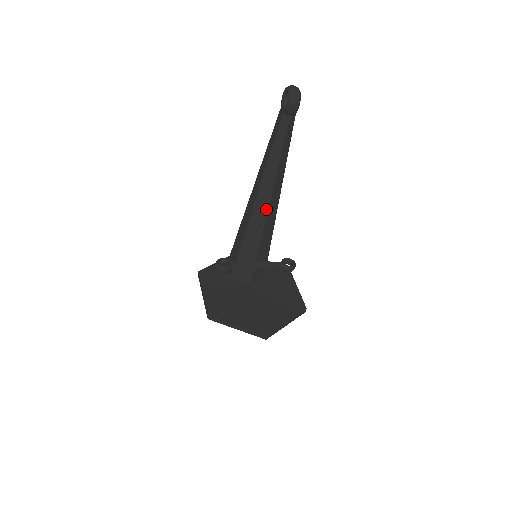
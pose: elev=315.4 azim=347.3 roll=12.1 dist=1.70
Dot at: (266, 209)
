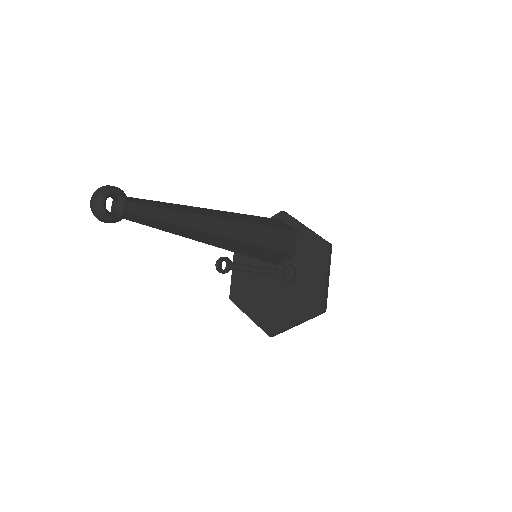
Dot at: (214, 245)
